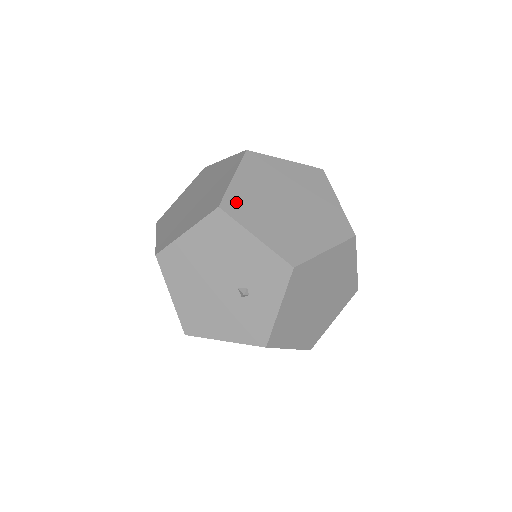
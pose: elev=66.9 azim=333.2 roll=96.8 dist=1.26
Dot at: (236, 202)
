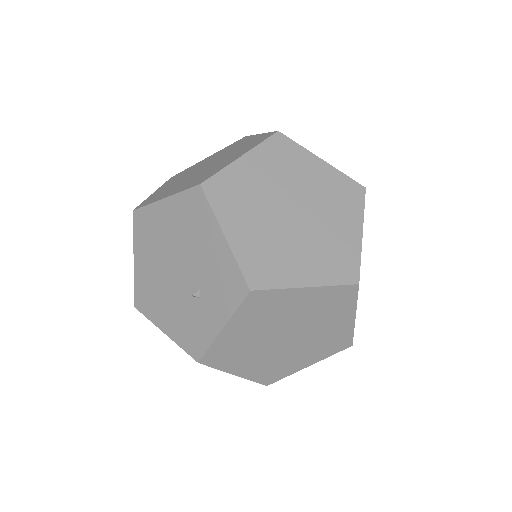
Dot at: (226, 186)
